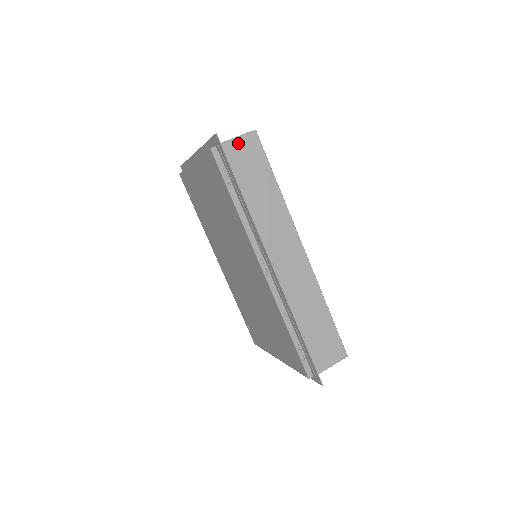
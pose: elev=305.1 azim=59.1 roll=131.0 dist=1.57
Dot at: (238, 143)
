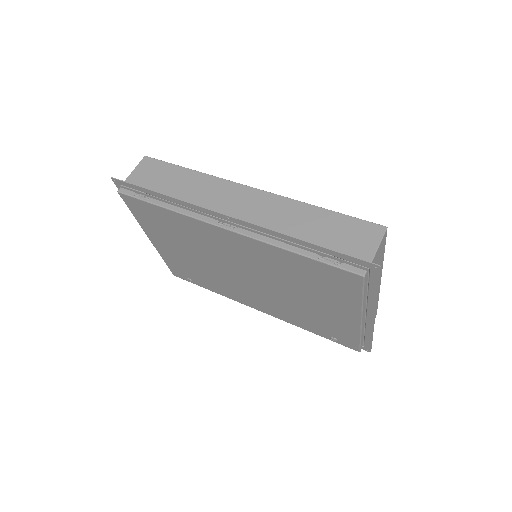
Dot at: (137, 173)
